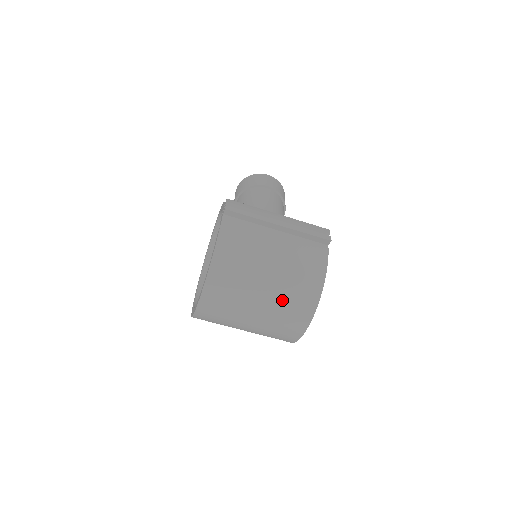
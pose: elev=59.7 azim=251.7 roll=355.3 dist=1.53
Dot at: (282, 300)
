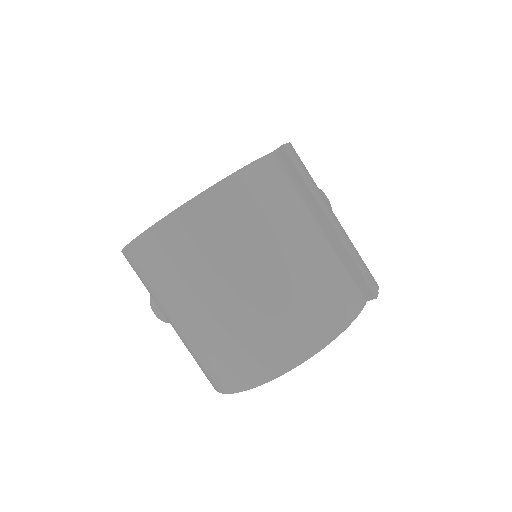
Dot at: (260, 317)
